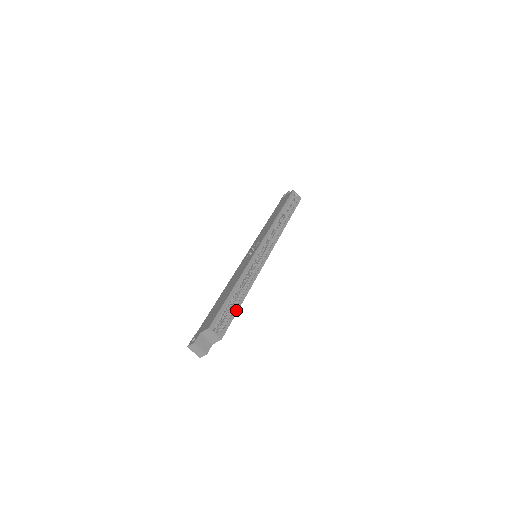
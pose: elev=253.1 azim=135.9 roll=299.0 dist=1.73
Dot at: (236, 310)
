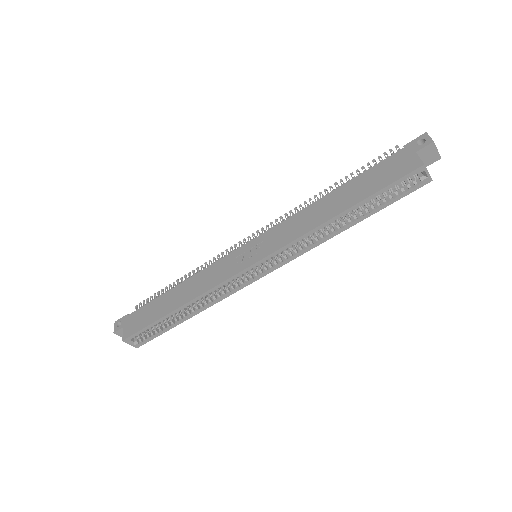
Dot at: (169, 328)
